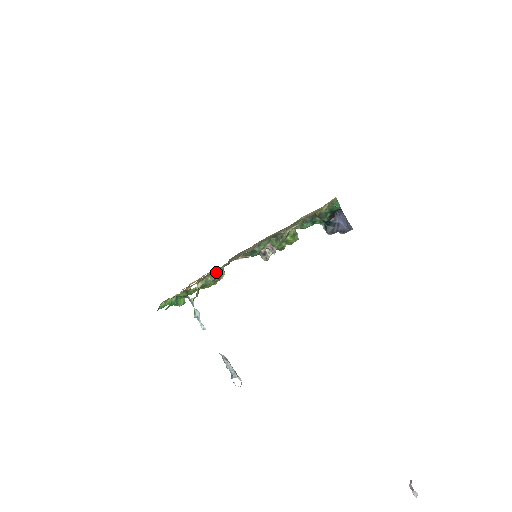
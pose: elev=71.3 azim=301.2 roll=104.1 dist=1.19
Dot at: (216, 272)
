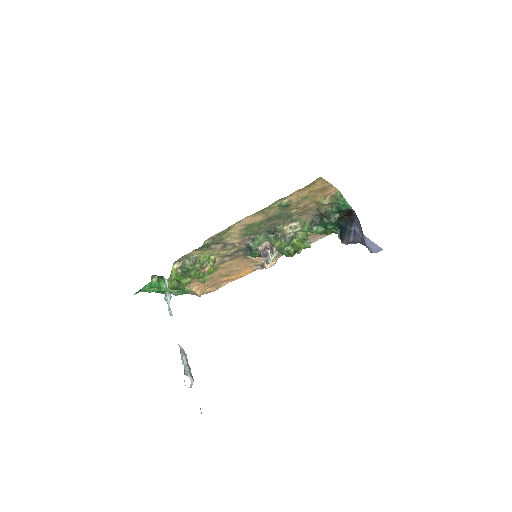
Dot at: (196, 256)
